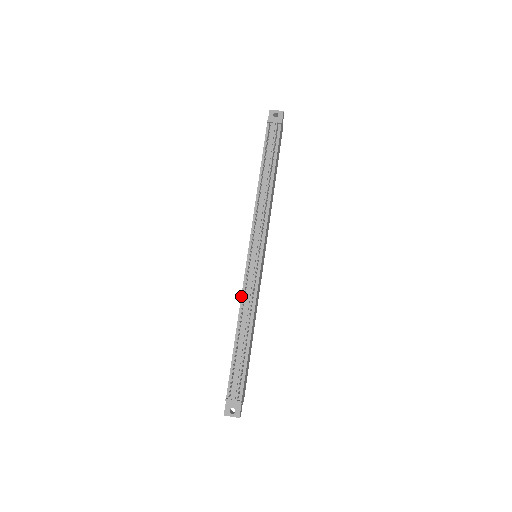
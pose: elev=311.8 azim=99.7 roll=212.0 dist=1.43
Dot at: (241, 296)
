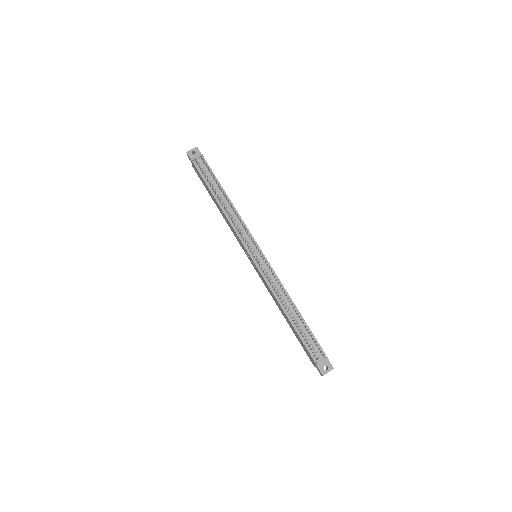
Dot at: (270, 289)
